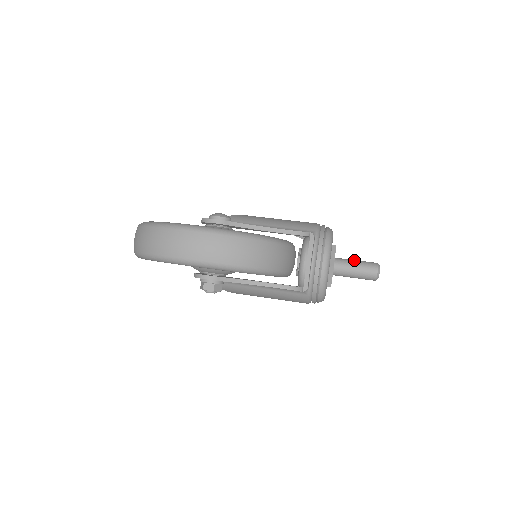
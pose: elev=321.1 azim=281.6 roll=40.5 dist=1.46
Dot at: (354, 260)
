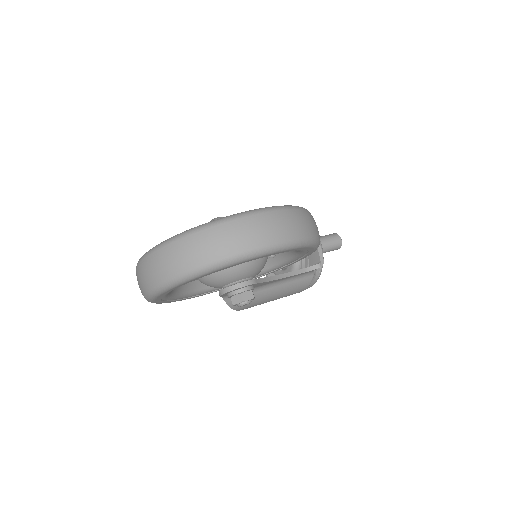
Dot at: occluded
